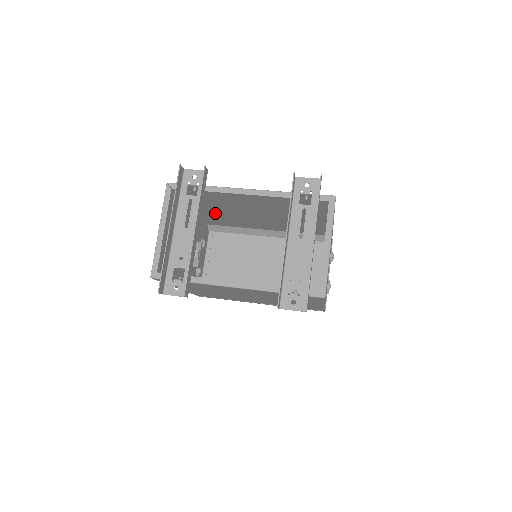
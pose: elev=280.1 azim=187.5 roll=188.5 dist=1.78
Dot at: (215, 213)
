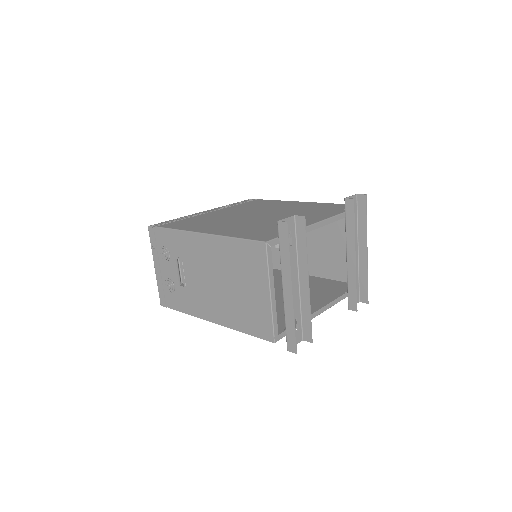
Dot at: (210, 226)
